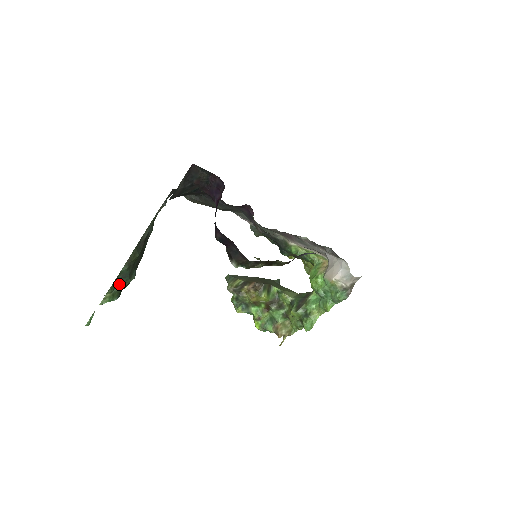
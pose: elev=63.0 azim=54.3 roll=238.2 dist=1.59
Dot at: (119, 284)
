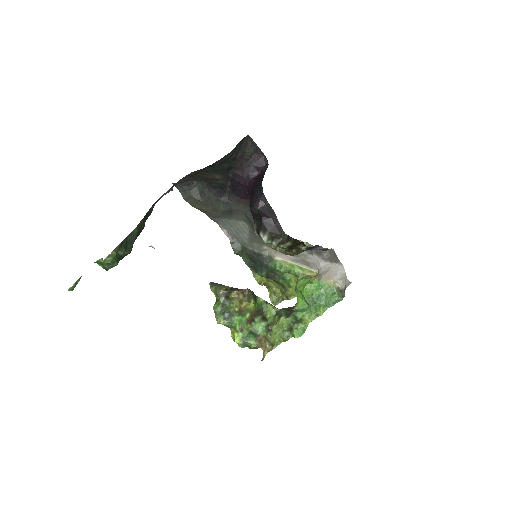
Dot at: (124, 247)
